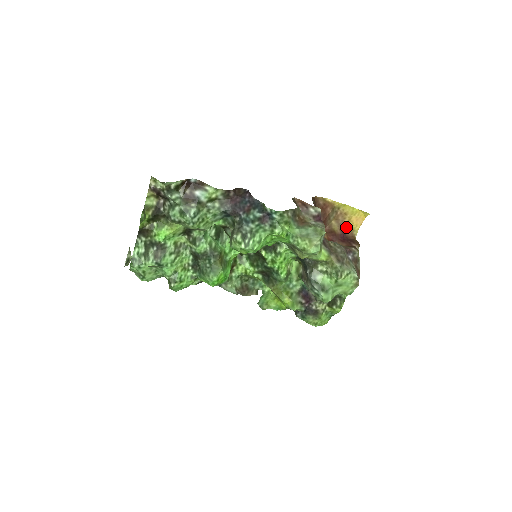
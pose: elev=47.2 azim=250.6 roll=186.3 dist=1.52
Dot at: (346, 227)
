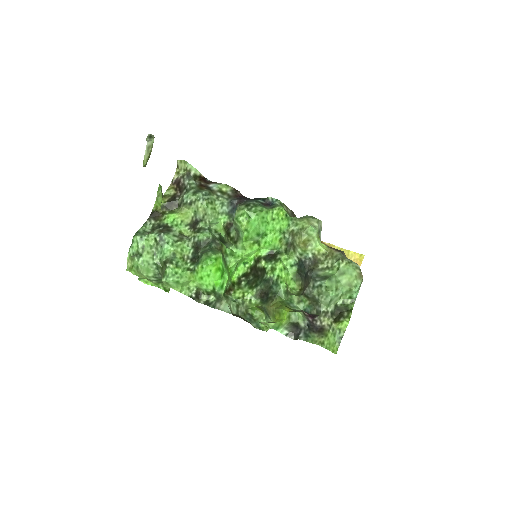
Dot at: occluded
